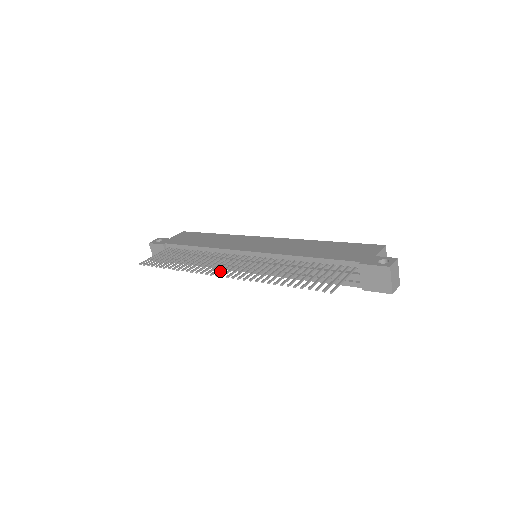
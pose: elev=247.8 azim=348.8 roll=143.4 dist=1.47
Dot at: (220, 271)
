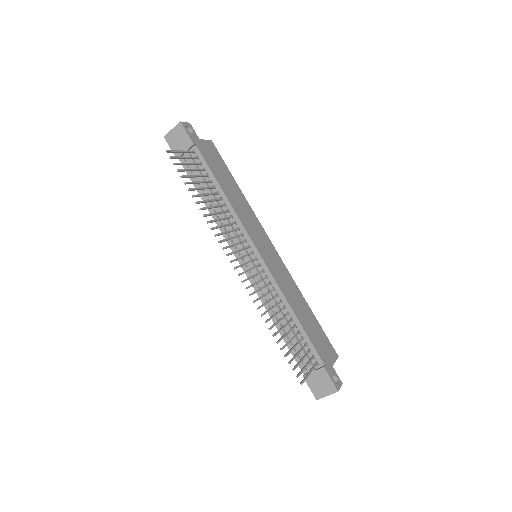
Dot at: (235, 259)
